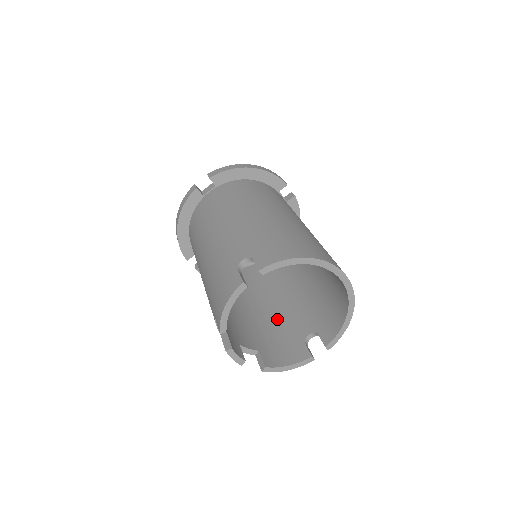
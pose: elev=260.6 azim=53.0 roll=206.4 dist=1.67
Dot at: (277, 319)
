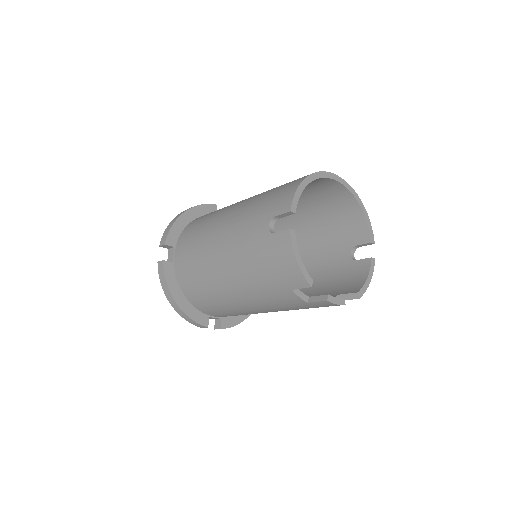
Dot at: (317, 278)
